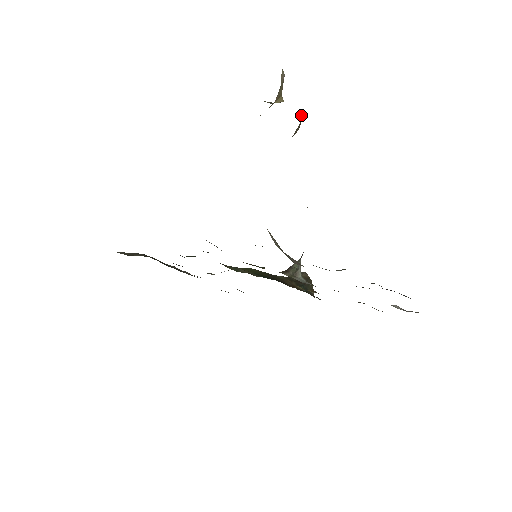
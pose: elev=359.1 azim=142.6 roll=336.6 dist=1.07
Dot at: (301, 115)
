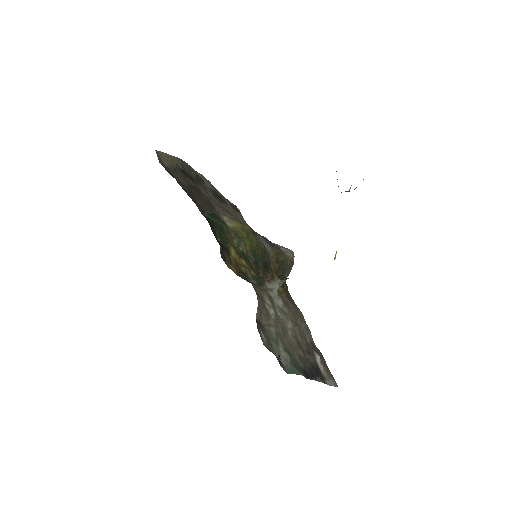
Dot at: occluded
